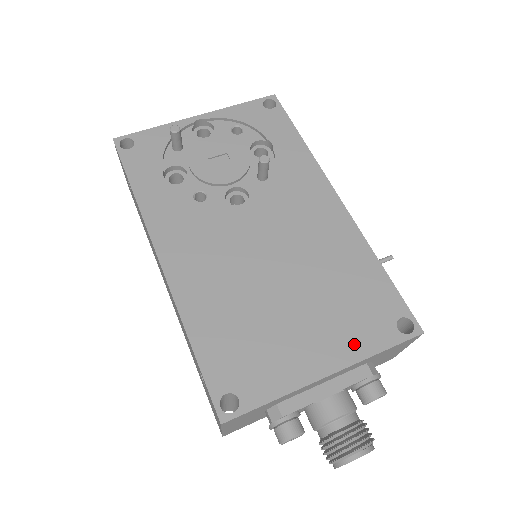
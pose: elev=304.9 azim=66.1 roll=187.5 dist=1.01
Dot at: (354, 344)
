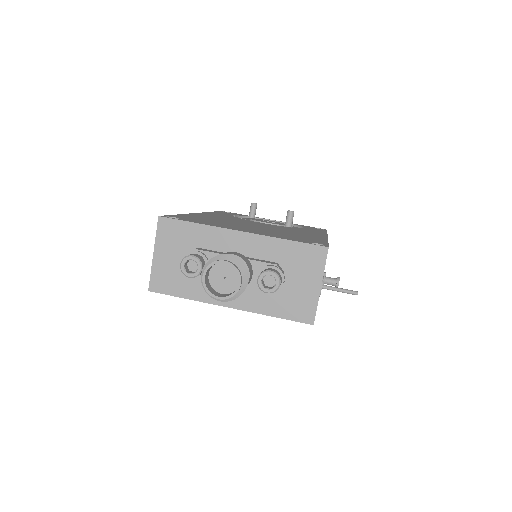
Dot at: (273, 235)
